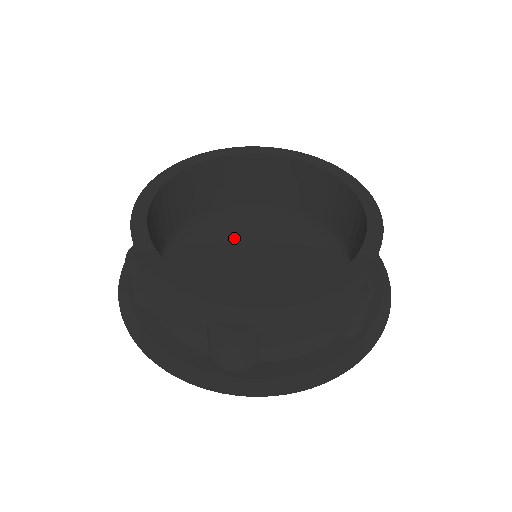
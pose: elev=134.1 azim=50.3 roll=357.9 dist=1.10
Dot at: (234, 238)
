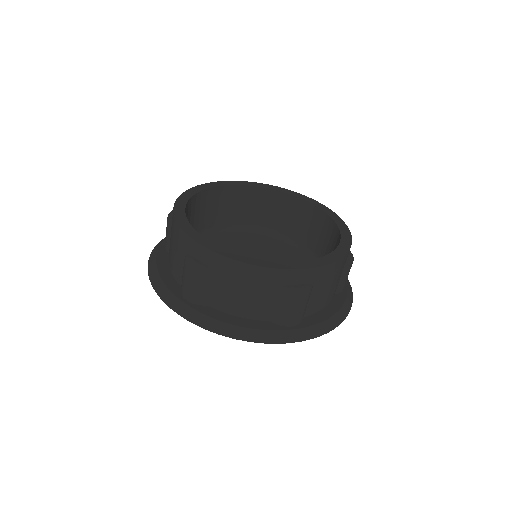
Dot at: occluded
